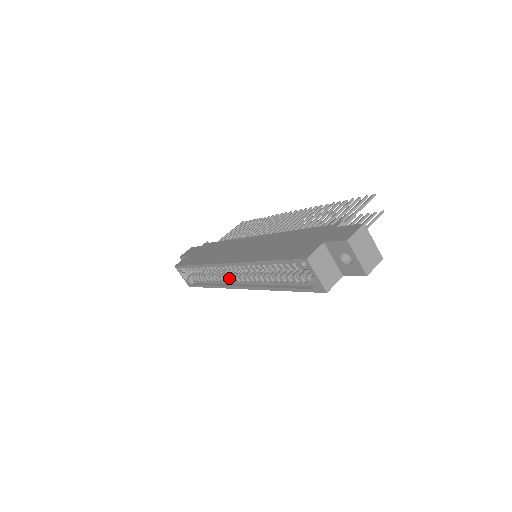
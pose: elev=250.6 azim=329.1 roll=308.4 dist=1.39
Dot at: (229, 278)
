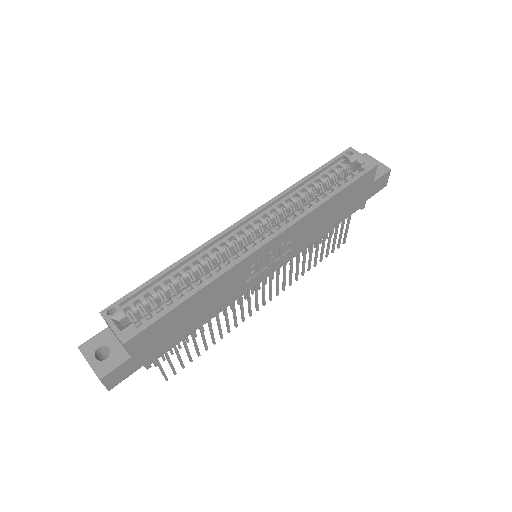
Dot at: (240, 252)
